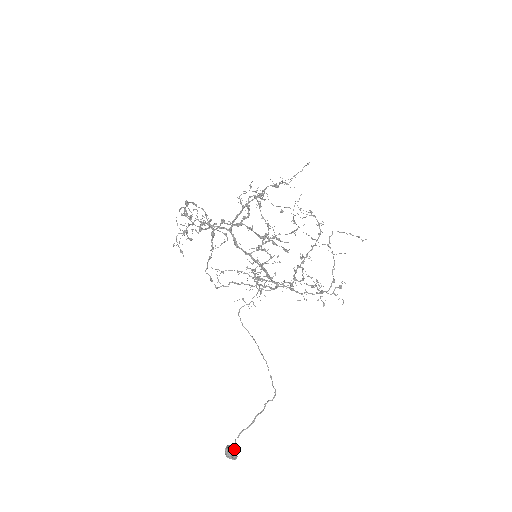
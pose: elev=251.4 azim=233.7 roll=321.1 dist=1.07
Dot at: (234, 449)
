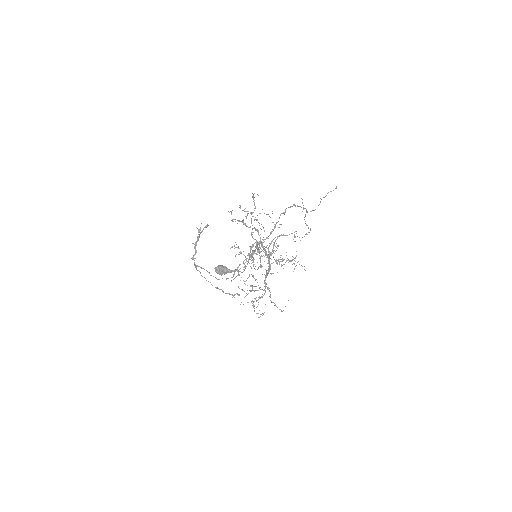
Dot at: occluded
